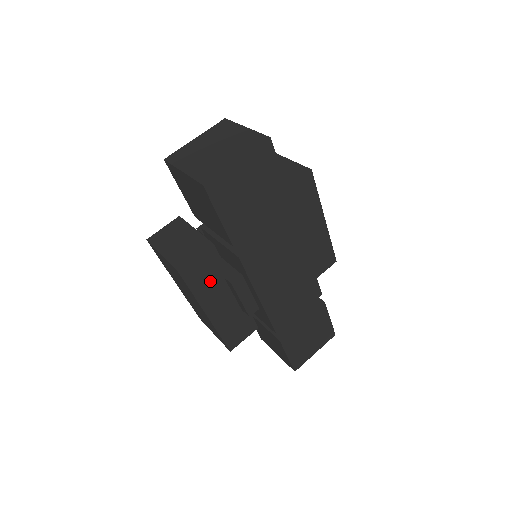
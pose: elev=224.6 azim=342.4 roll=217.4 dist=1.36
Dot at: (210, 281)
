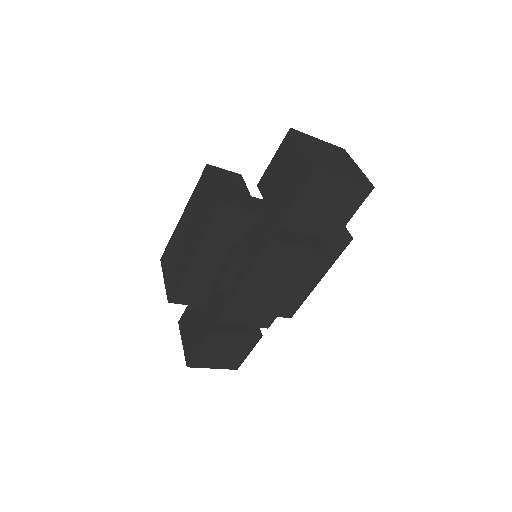
Dot at: (225, 236)
